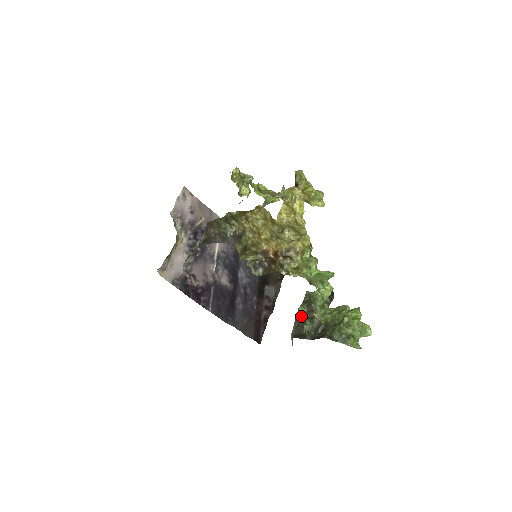
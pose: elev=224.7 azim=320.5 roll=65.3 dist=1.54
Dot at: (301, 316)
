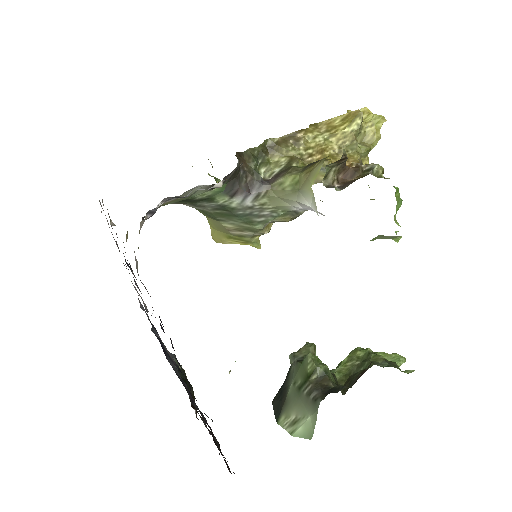
Dot at: (318, 363)
